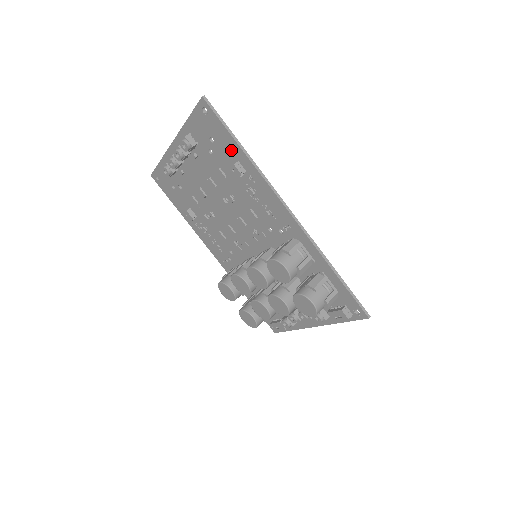
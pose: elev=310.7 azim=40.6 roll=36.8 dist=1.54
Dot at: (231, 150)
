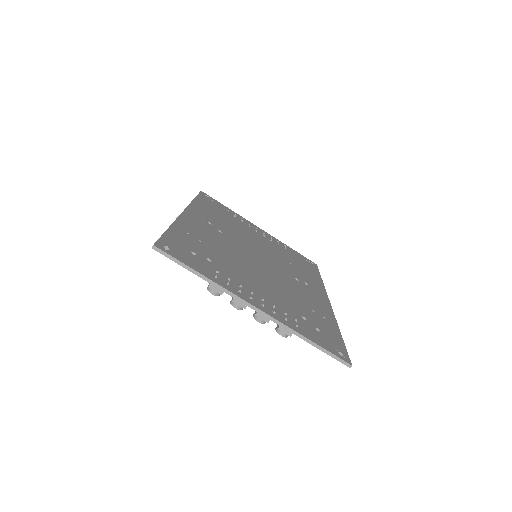
Dot at: occluded
